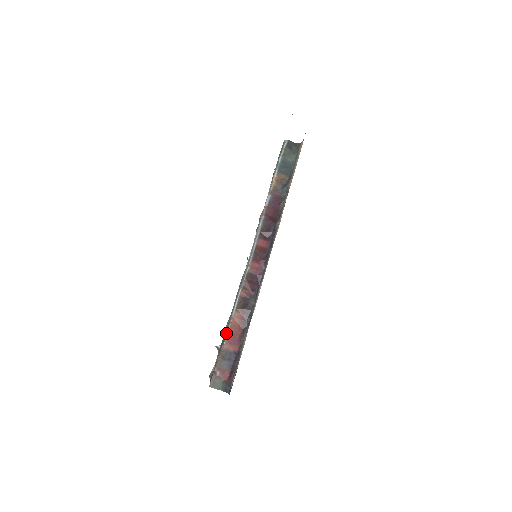
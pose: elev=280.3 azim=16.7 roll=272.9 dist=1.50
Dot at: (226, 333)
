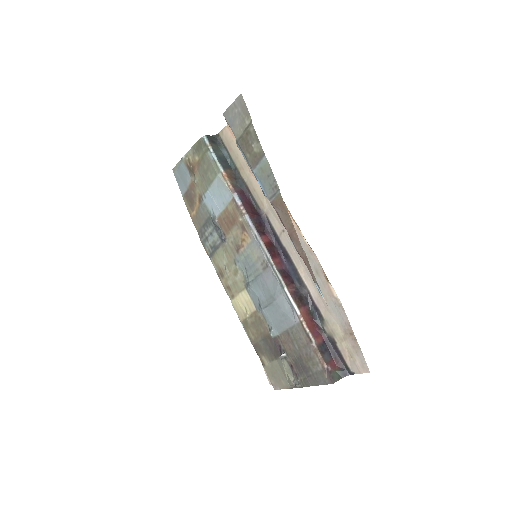
Dot at: (306, 332)
